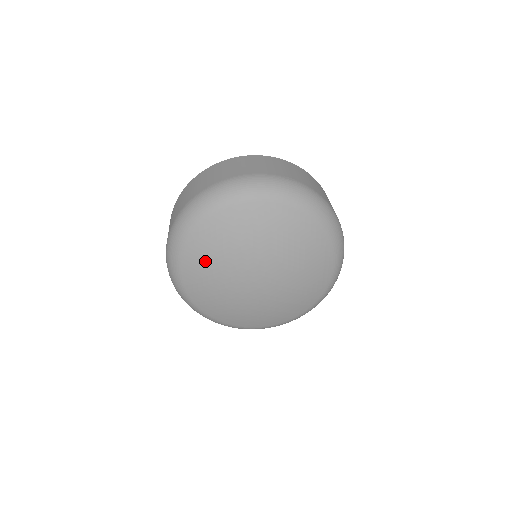
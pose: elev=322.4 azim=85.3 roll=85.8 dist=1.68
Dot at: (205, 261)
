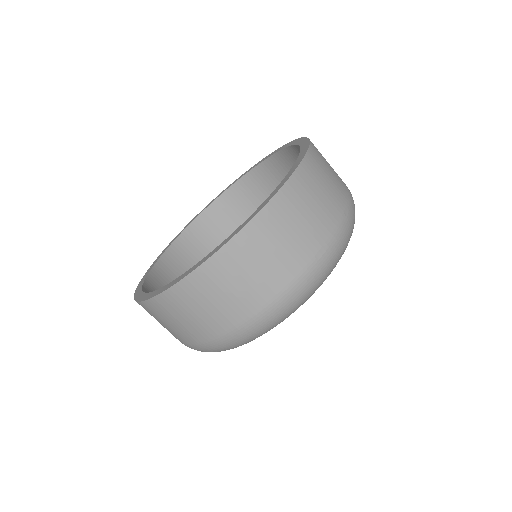
Dot at: occluded
